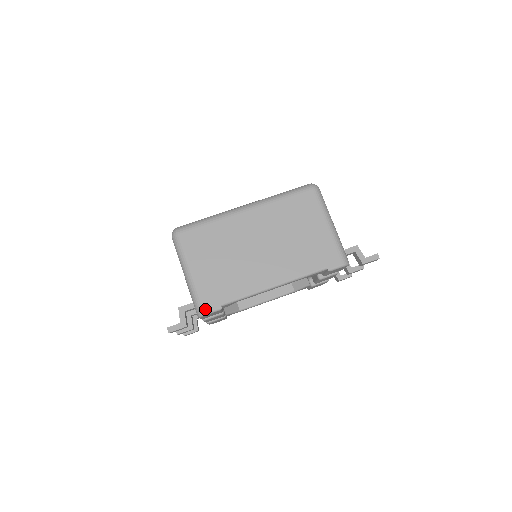
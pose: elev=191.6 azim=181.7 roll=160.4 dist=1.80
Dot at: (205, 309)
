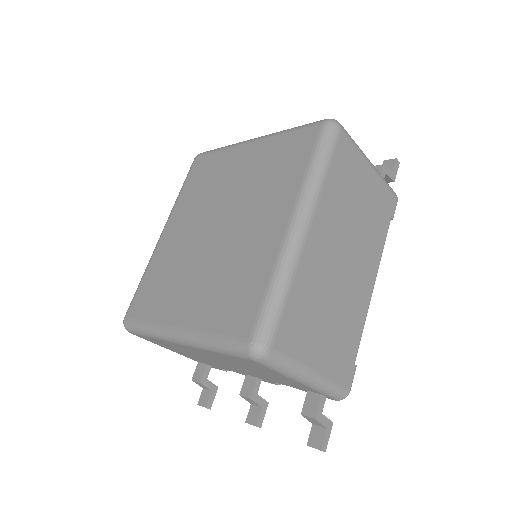
Dot at: (348, 387)
